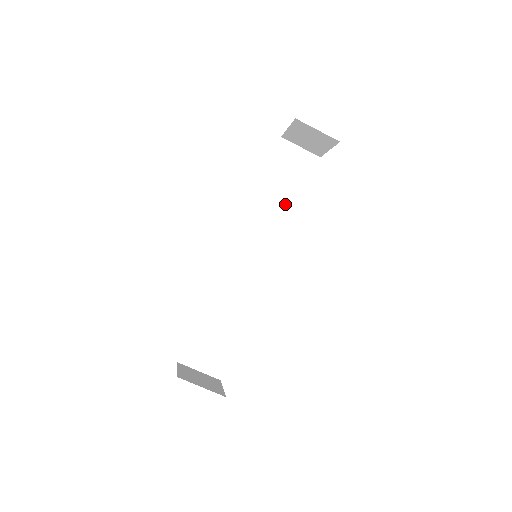
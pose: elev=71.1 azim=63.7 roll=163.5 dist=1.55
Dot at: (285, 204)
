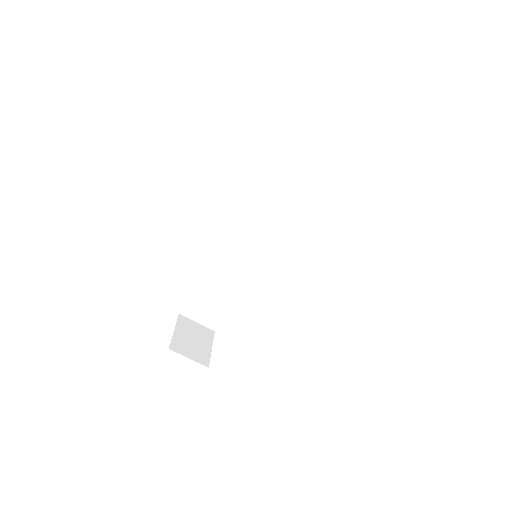
Dot at: (301, 197)
